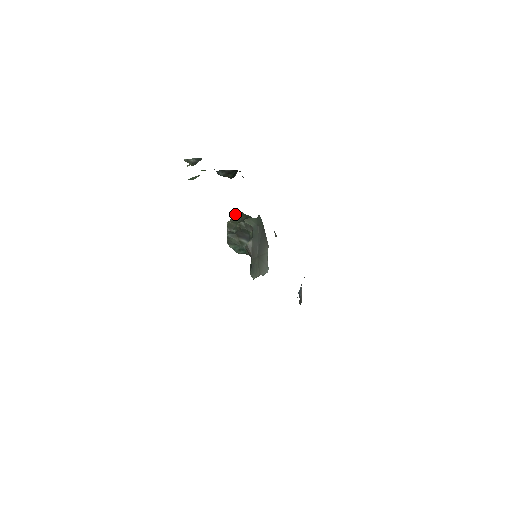
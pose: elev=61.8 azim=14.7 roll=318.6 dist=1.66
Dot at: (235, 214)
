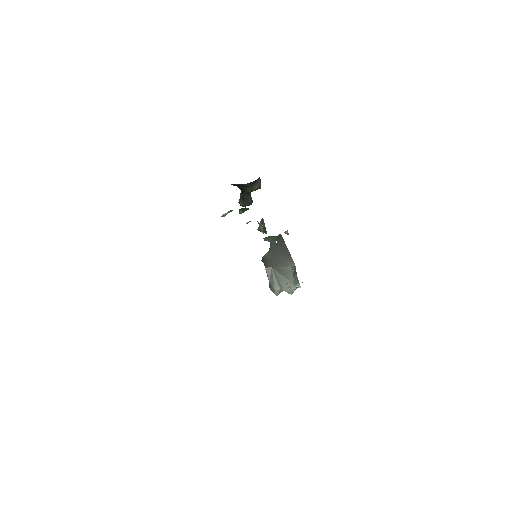
Dot at: occluded
